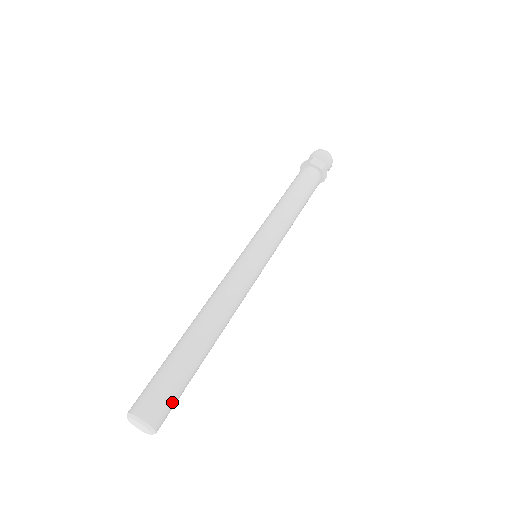
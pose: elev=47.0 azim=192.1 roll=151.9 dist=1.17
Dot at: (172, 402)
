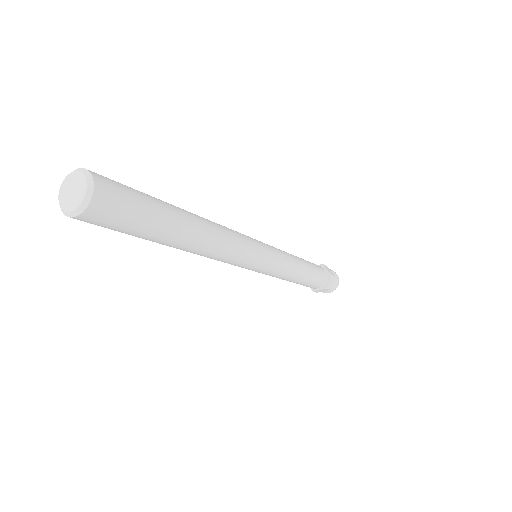
Dot at: (127, 208)
